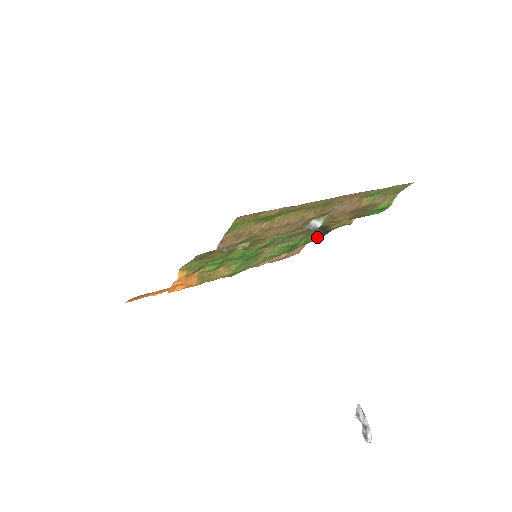
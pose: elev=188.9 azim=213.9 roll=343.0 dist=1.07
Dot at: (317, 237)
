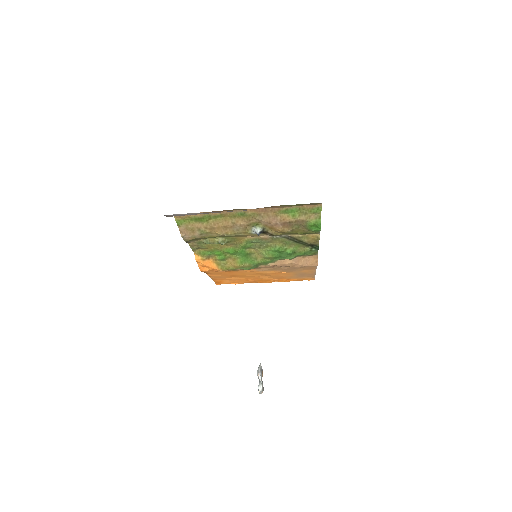
Dot at: (308, 250)
